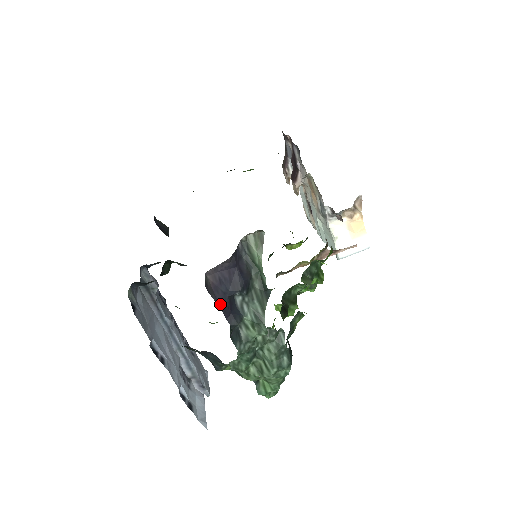
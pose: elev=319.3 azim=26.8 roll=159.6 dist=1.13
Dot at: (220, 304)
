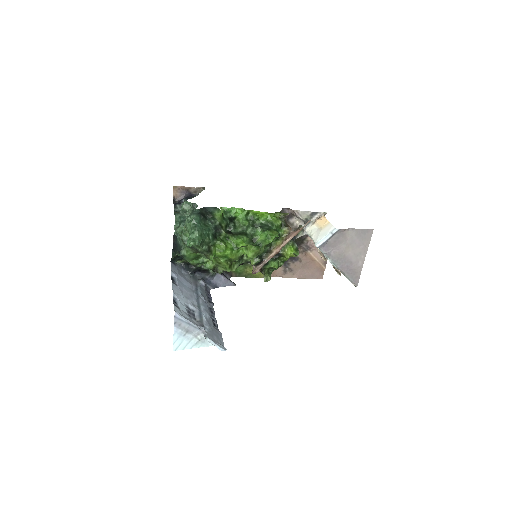
Dot at: (175, 203)
